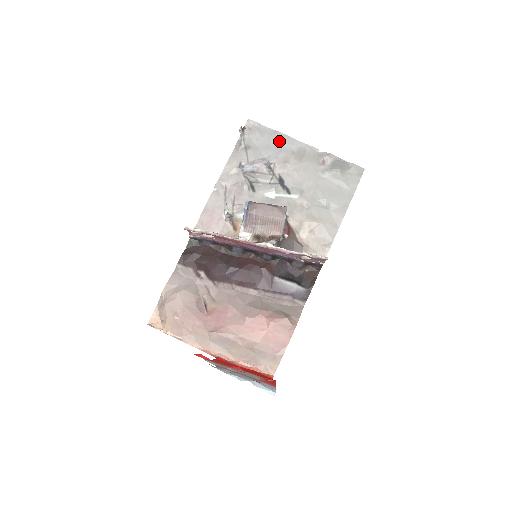
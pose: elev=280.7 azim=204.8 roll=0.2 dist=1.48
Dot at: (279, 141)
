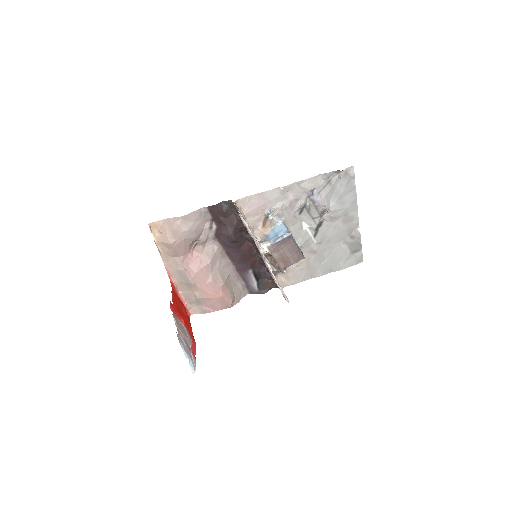
Dot at: (349, 200)
